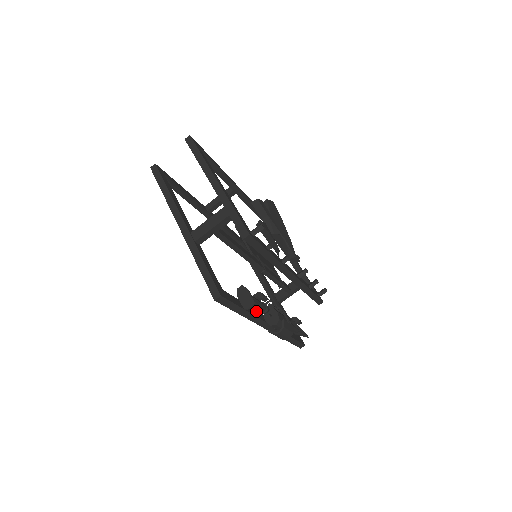
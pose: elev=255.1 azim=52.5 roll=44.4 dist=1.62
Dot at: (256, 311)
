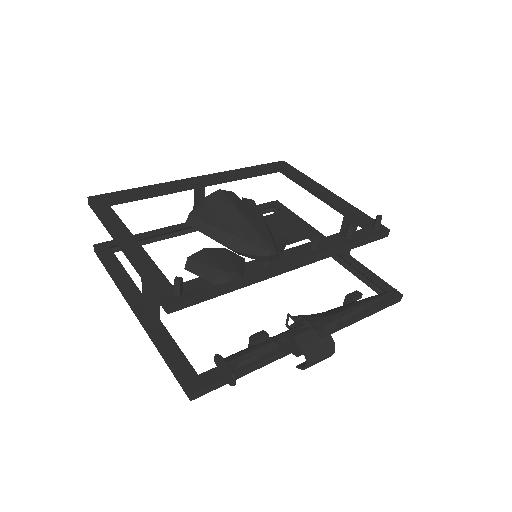
Dot at: occluded
